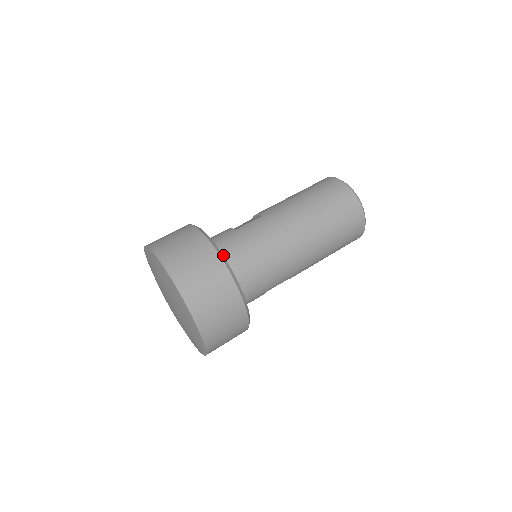
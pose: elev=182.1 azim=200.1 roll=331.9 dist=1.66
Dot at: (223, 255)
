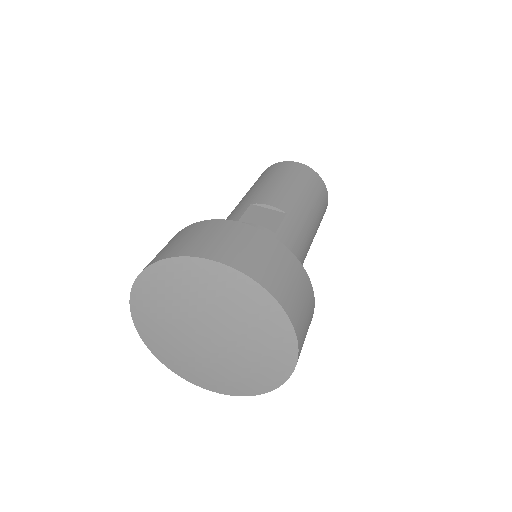
Dot at: occluded
